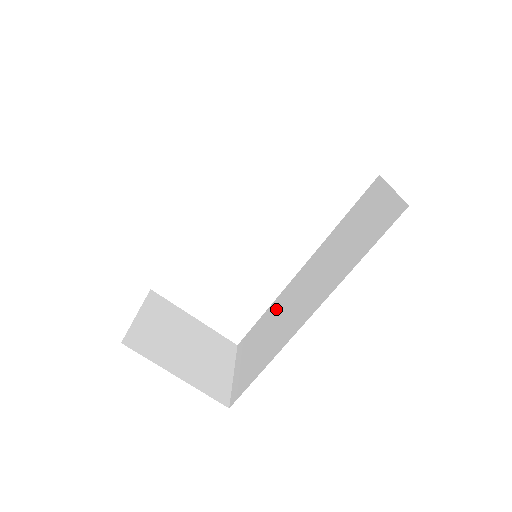
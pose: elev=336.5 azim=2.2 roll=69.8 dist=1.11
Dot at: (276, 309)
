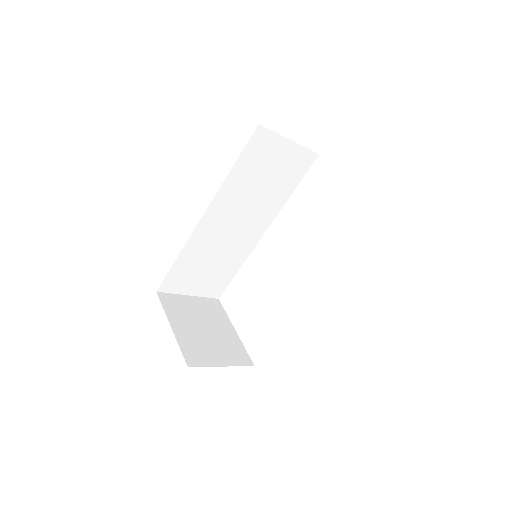
Dot at: occluded
